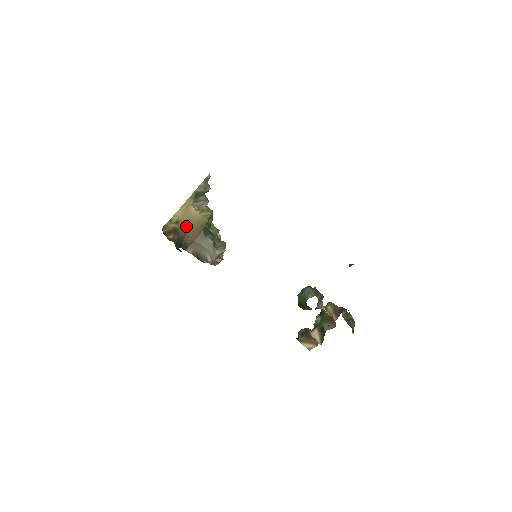
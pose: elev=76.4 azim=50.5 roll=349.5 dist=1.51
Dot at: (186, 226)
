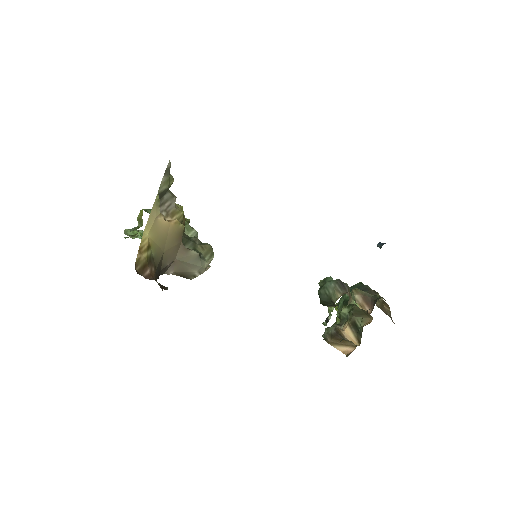
Dot at: (160, 246)
